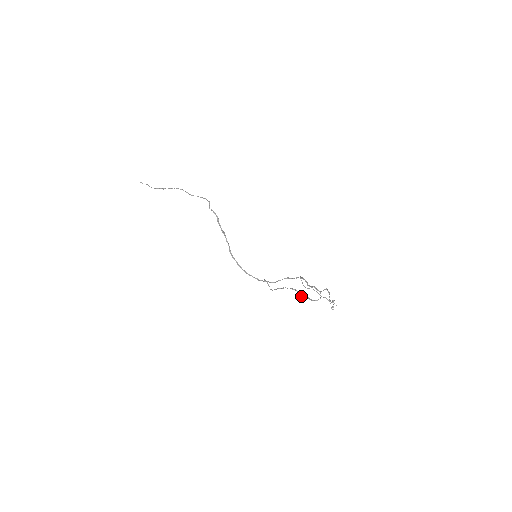
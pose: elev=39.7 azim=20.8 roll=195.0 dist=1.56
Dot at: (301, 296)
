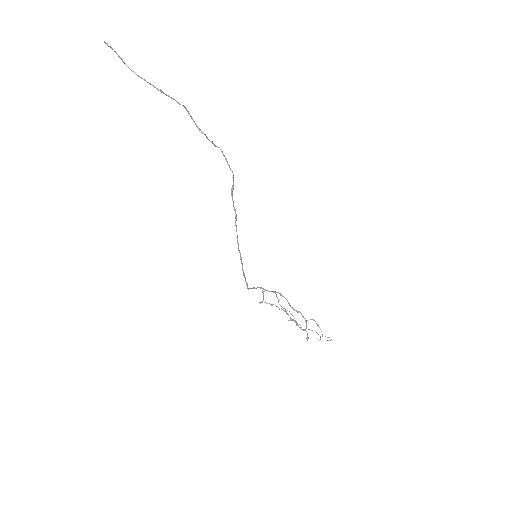
Dot at: (289, 320)
